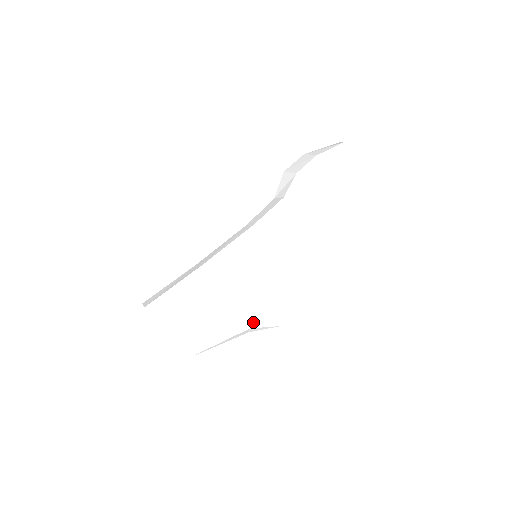
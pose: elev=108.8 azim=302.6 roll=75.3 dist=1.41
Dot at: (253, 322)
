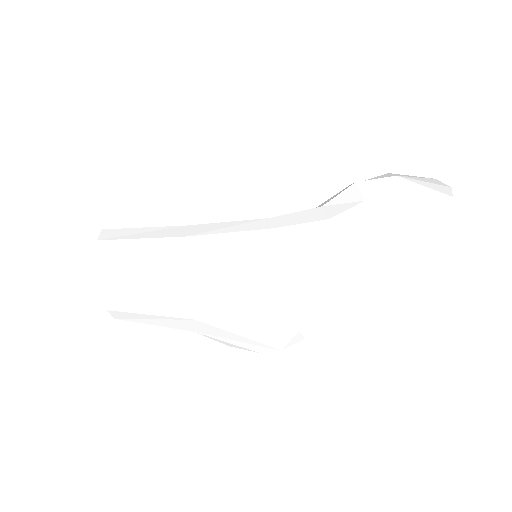
Dot at: (200, 329)
